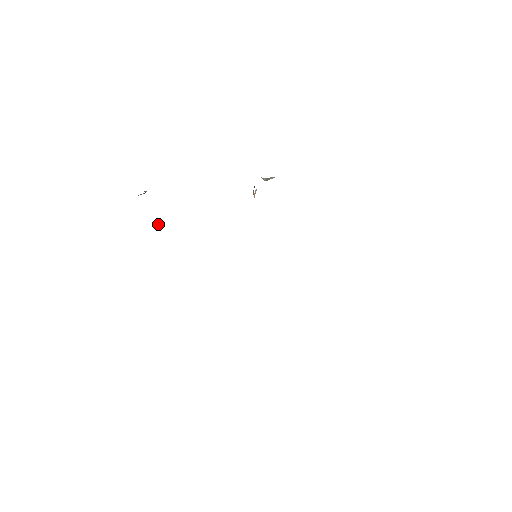
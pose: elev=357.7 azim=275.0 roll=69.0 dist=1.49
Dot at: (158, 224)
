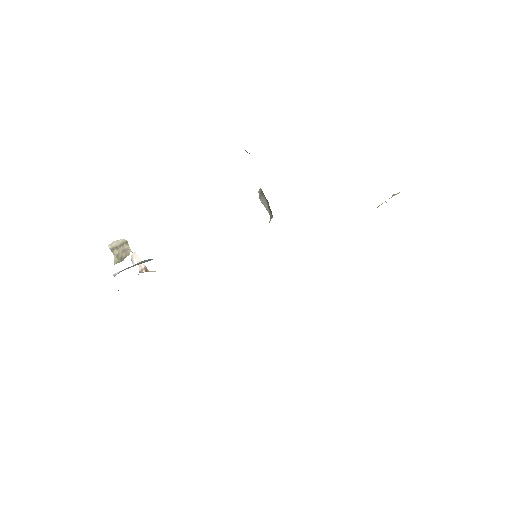
Dot at: (147, 270)
